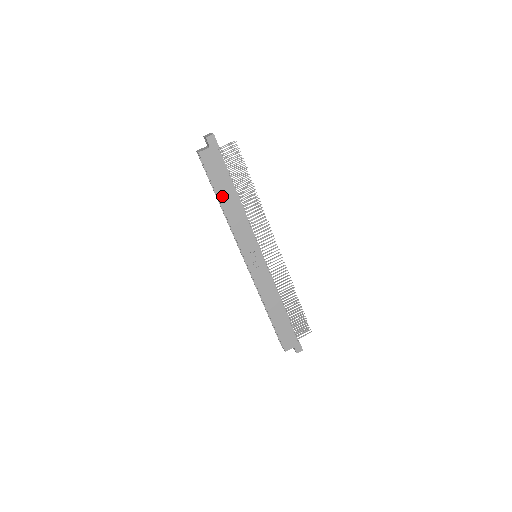
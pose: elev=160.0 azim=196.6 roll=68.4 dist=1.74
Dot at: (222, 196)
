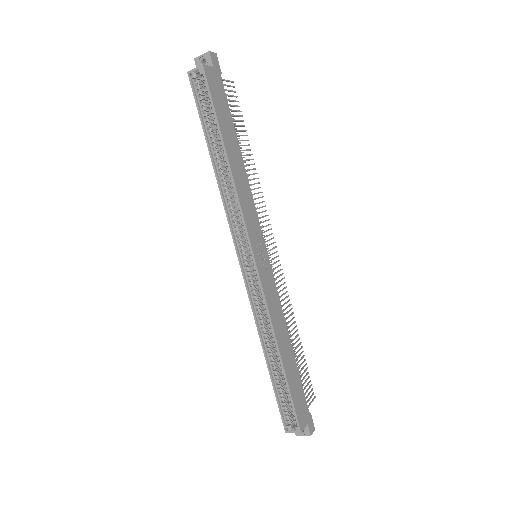
Dot at: (227, 141)
